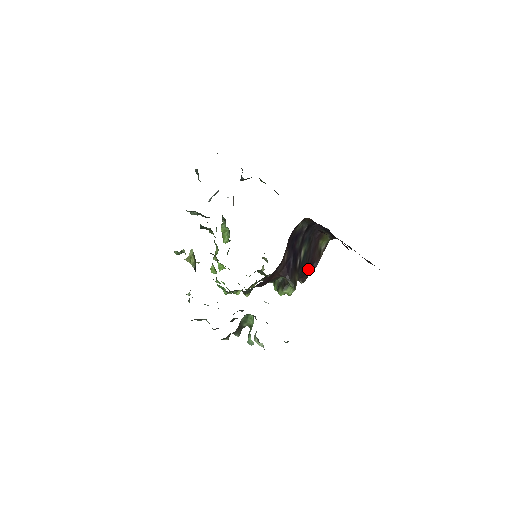
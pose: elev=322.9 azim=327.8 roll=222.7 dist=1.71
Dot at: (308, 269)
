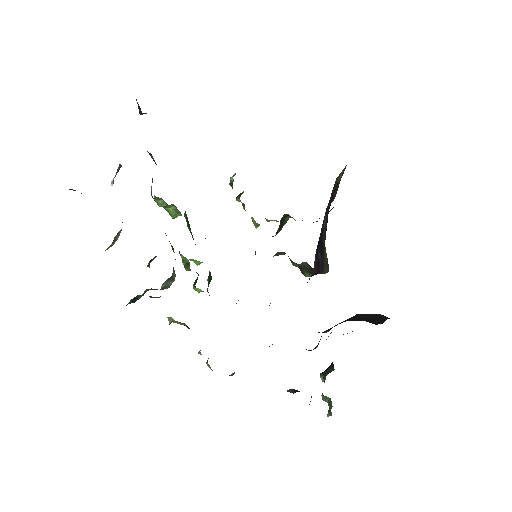
Dot at: occluded
